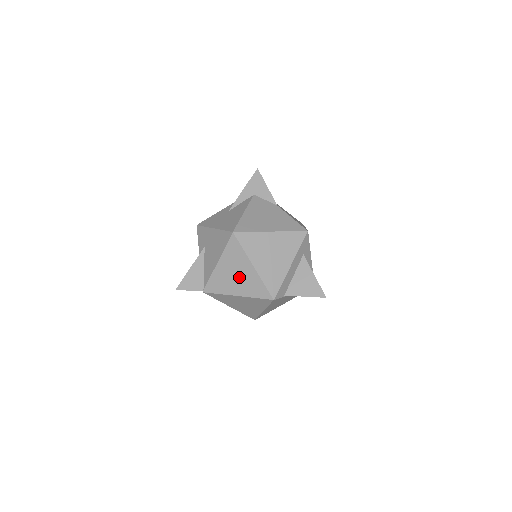
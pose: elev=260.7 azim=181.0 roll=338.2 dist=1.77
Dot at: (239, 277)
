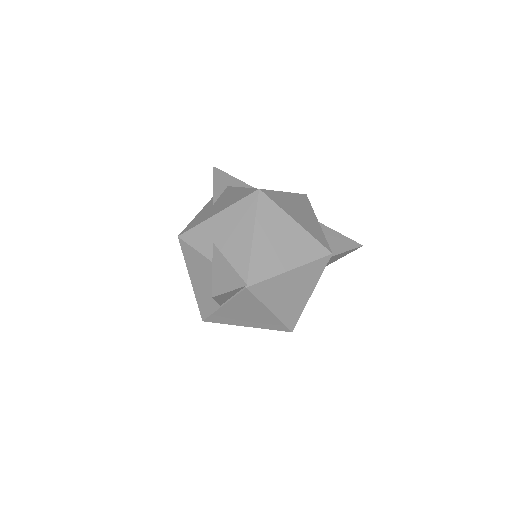
Dot at: (285, 243)
